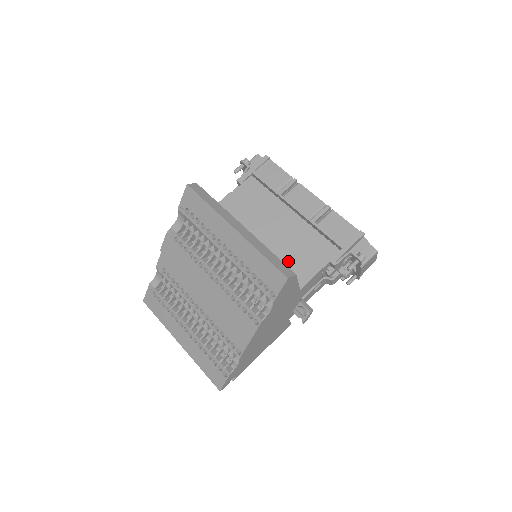
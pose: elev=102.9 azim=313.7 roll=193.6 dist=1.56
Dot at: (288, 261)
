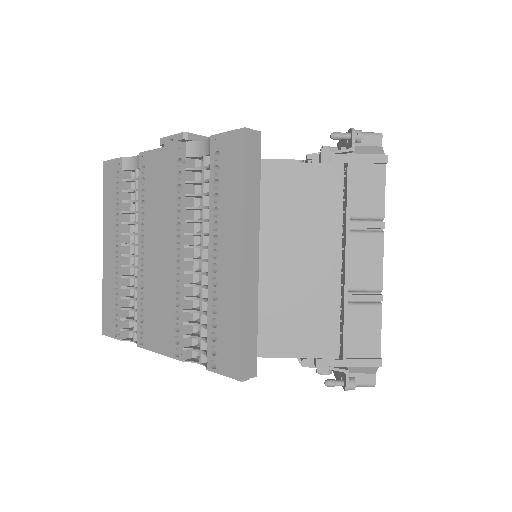
Dot at: (276, 314)
